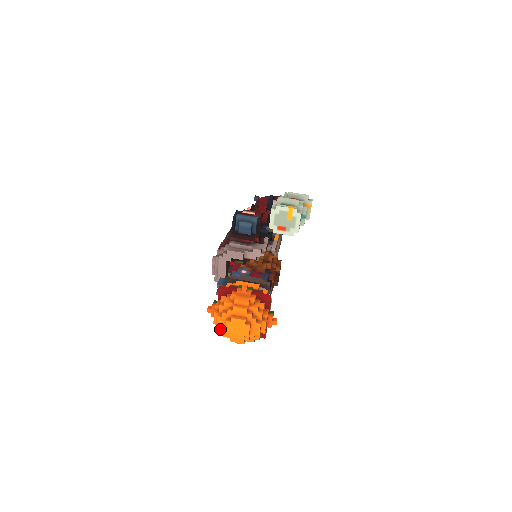
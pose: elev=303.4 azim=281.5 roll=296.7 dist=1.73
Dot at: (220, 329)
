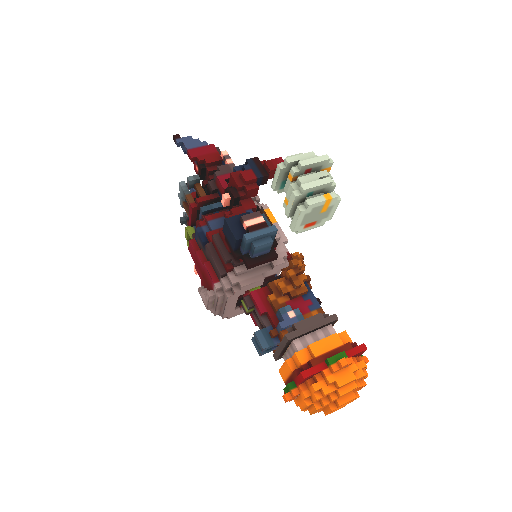
Dot at: occluded
